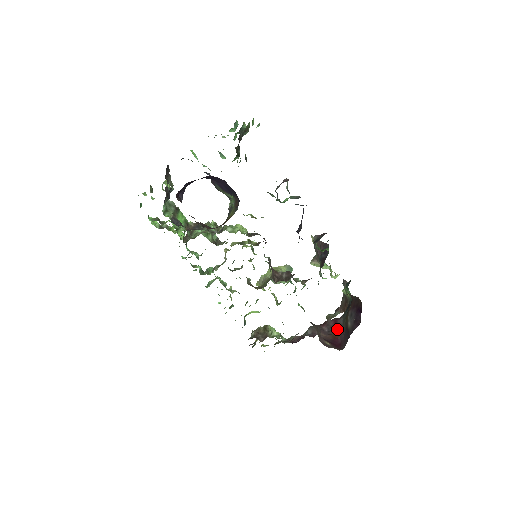
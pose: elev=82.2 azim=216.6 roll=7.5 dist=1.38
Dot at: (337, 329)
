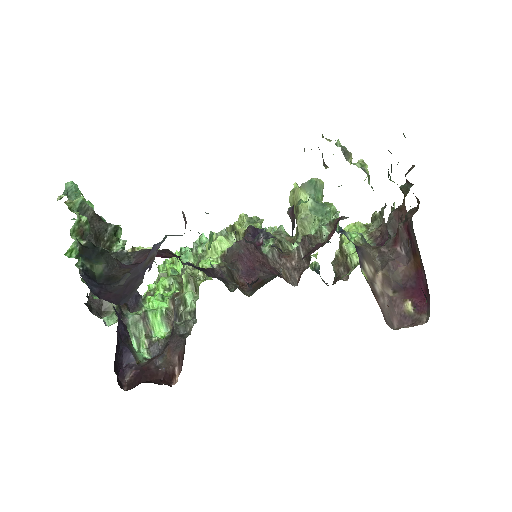
Dot at: (414, 249)
